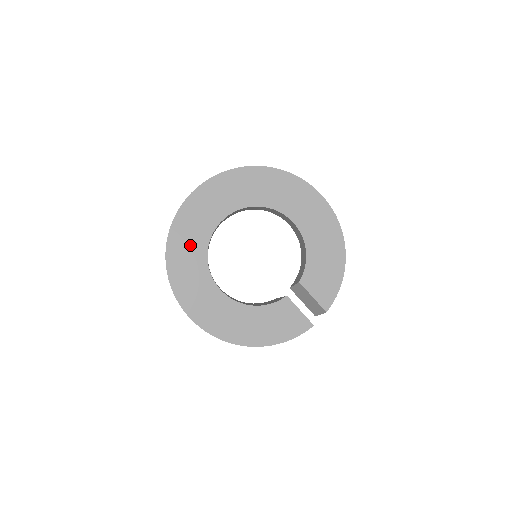
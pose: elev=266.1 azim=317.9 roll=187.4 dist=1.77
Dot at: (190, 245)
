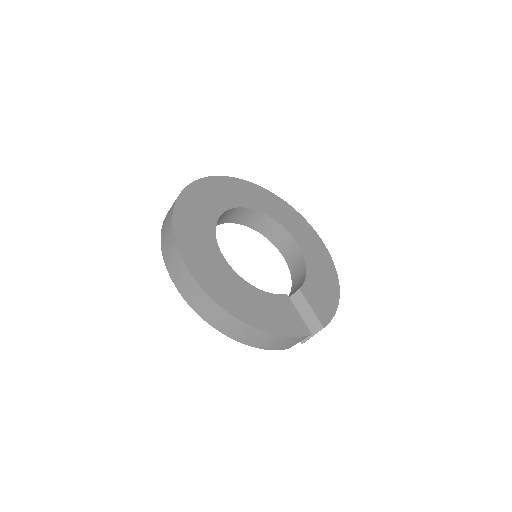
Dot at: (202, 207)
